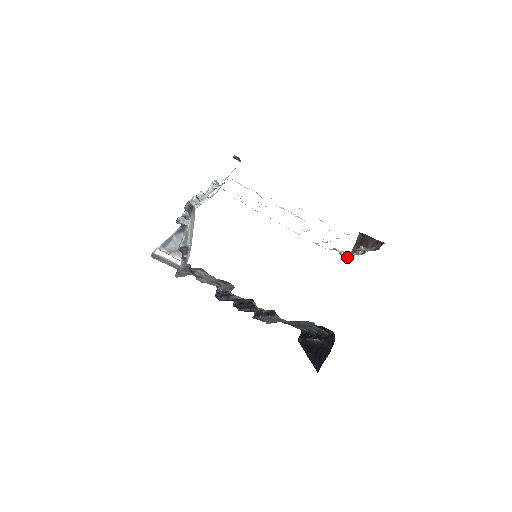
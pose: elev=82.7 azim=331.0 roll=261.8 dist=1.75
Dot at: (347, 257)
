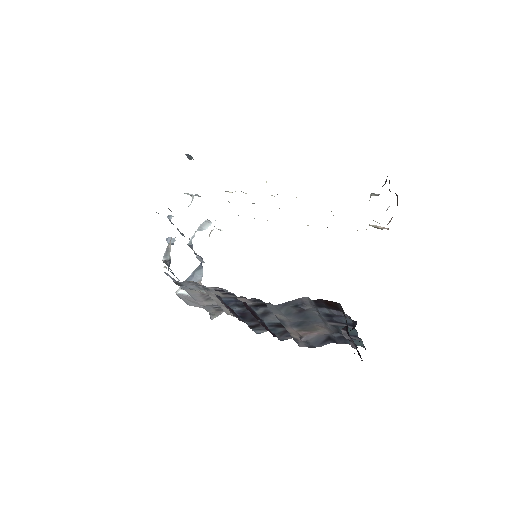
Dot at: (388, 229)
